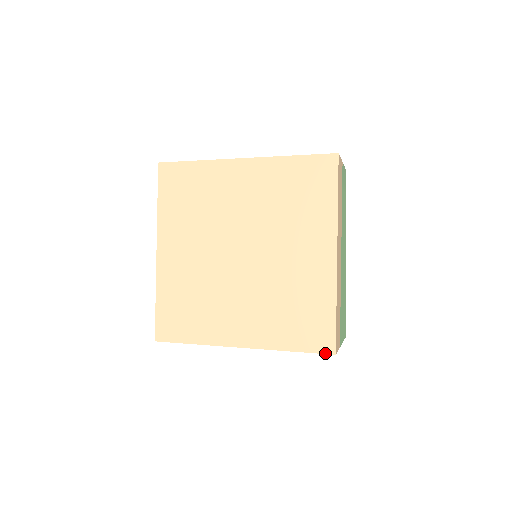
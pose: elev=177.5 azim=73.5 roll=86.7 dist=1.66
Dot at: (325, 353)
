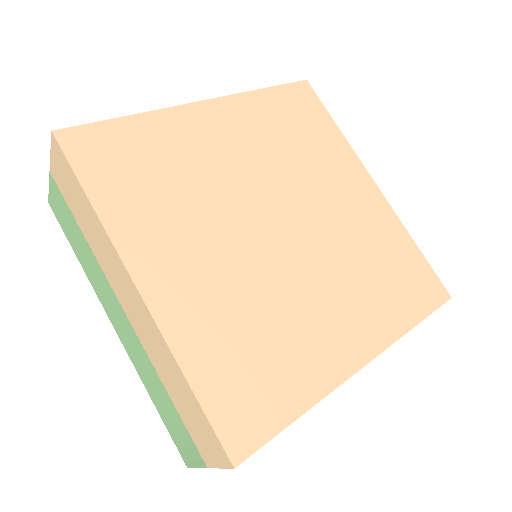
Dot at: (443, 303)
